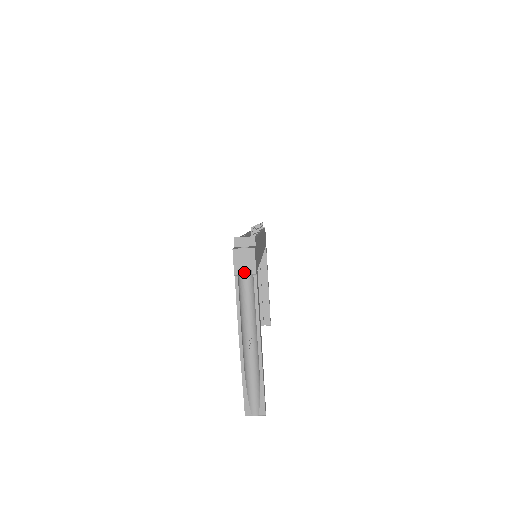
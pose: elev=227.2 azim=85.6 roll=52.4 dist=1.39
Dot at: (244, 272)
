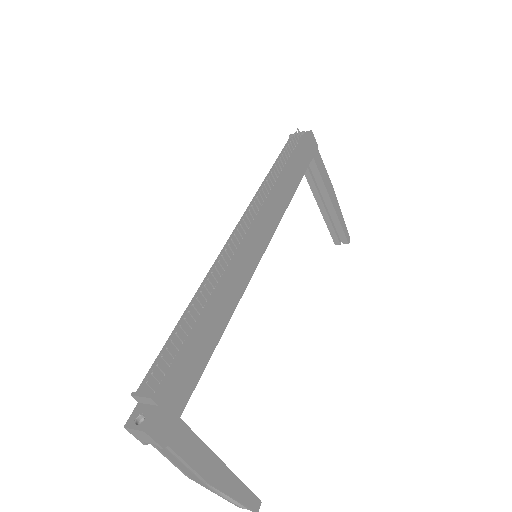
Dot at: occluded
